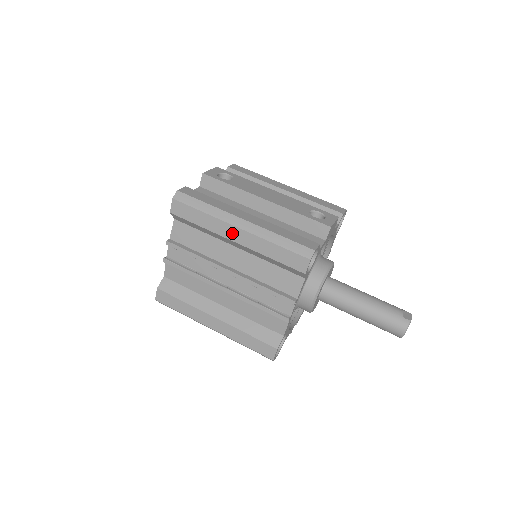
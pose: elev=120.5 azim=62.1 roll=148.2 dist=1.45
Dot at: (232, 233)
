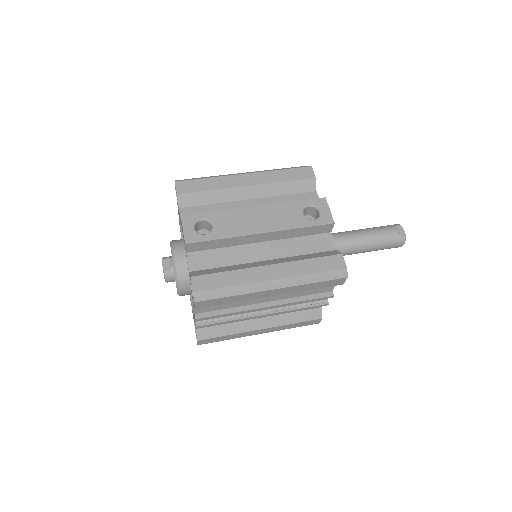
Dot at: (267, 294)
